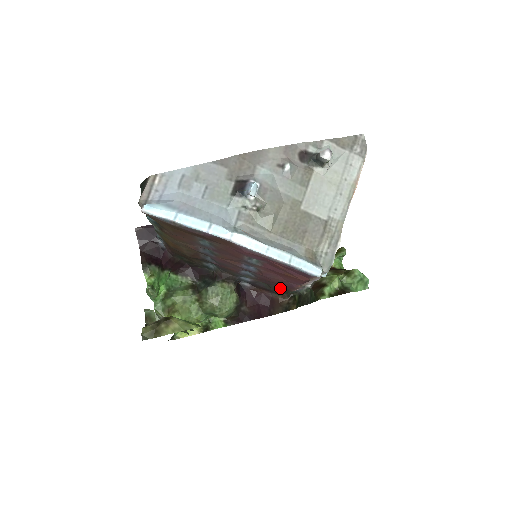
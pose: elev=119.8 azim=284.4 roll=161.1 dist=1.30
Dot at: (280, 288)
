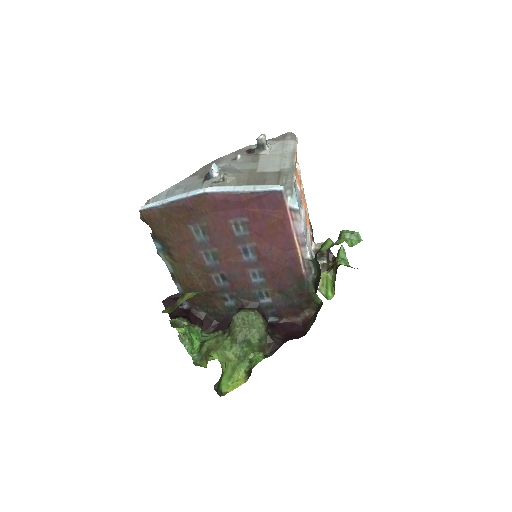
Dot at: (294, 286)
